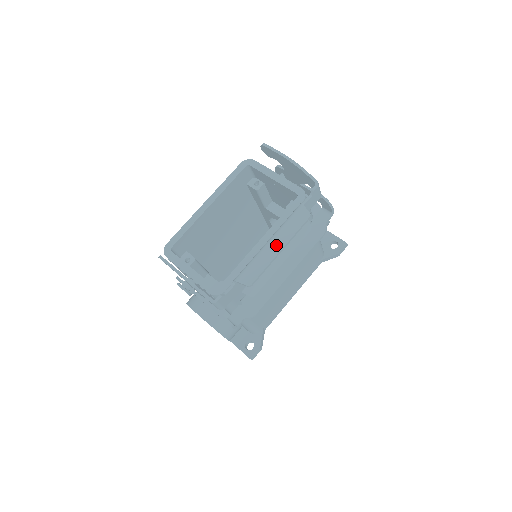
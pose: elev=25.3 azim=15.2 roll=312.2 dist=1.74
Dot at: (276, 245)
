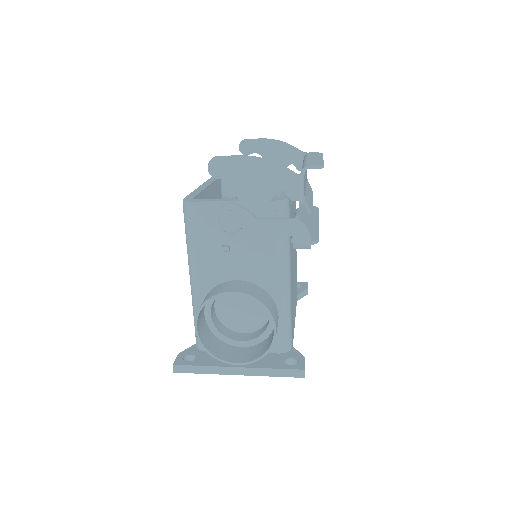
Dot at: (315, 158)
